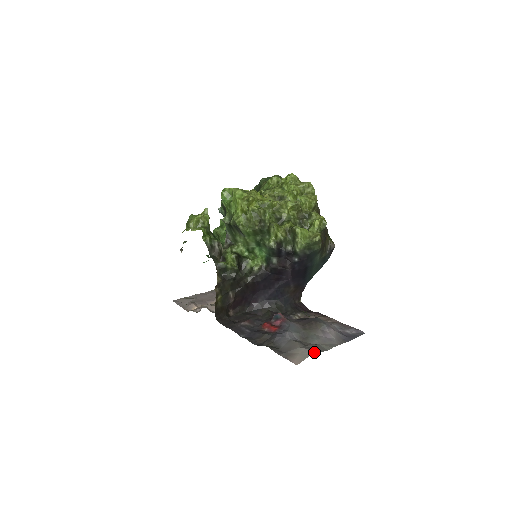
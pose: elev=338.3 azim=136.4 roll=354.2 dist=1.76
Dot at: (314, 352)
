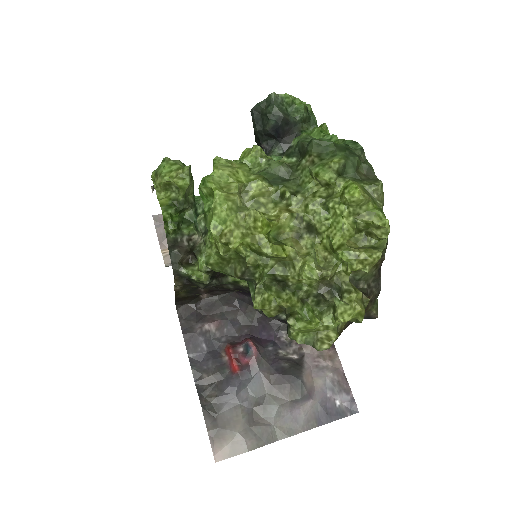
Dot at: (251, 450)
